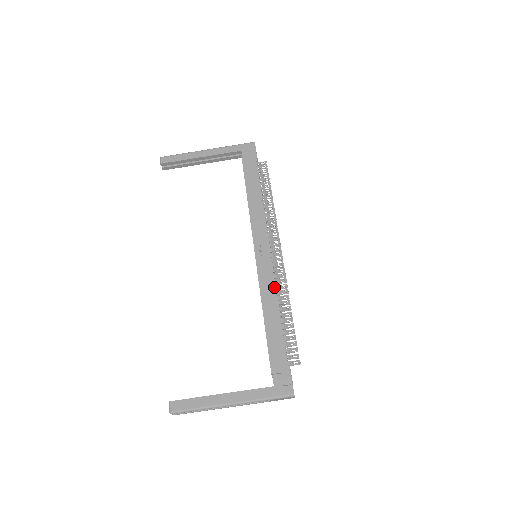
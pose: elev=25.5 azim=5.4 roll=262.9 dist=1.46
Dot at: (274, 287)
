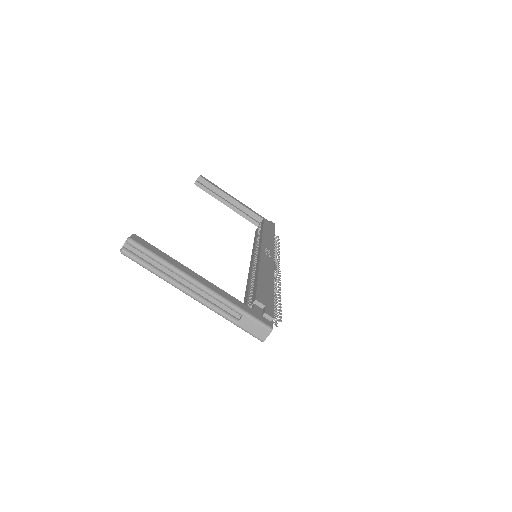
Dot at: (273, 270)
